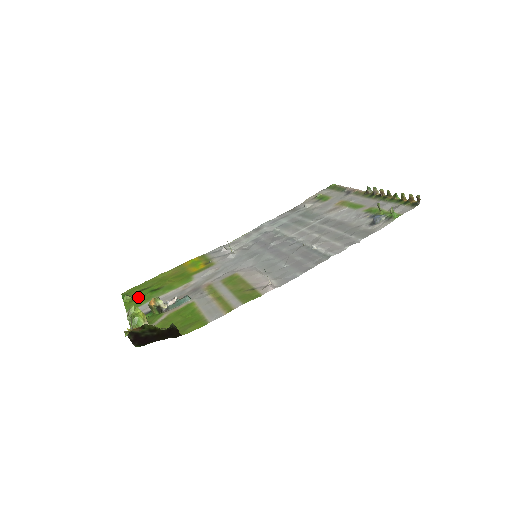
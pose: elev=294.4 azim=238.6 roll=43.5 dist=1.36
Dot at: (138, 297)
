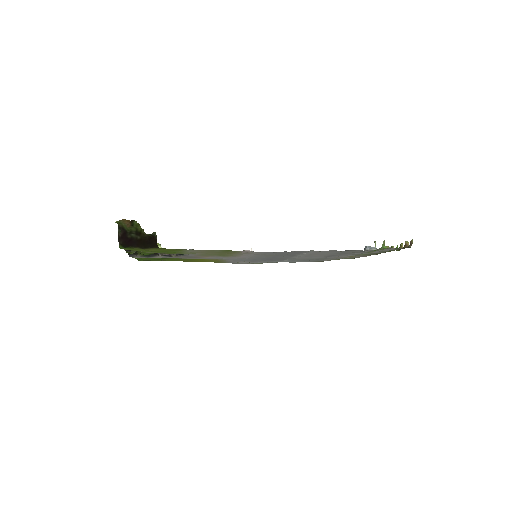
Dot at: (148, 258)
